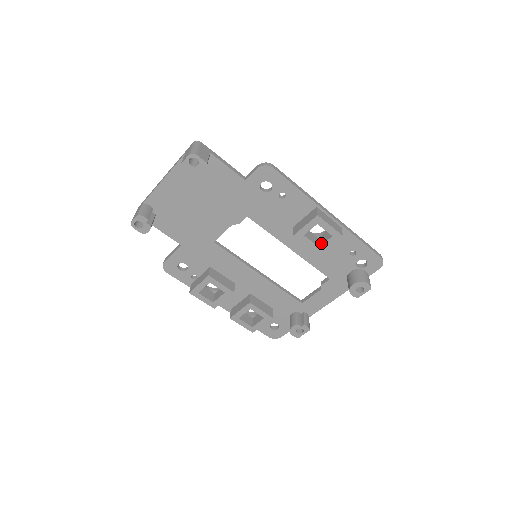
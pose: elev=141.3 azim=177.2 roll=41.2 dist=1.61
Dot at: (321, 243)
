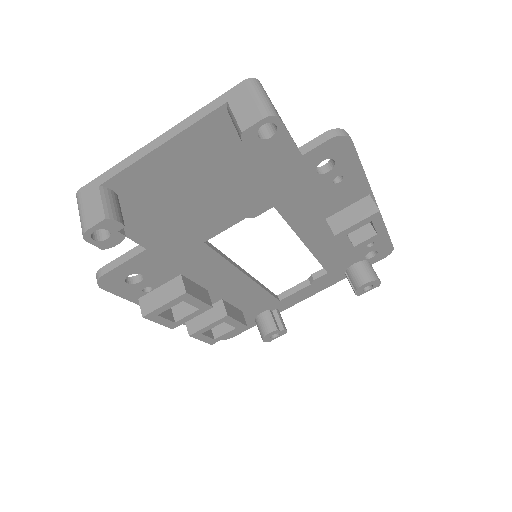
Dot at: (357, 241)
